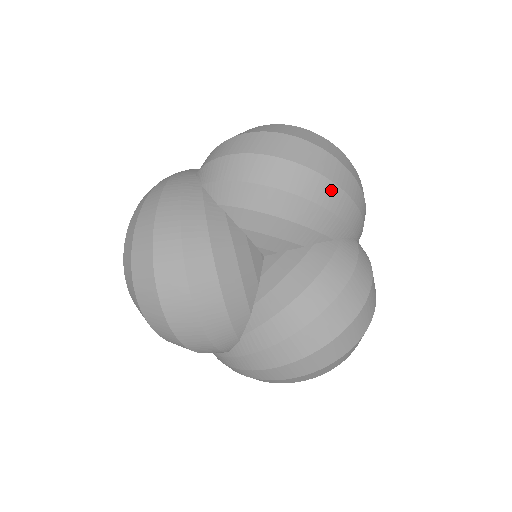
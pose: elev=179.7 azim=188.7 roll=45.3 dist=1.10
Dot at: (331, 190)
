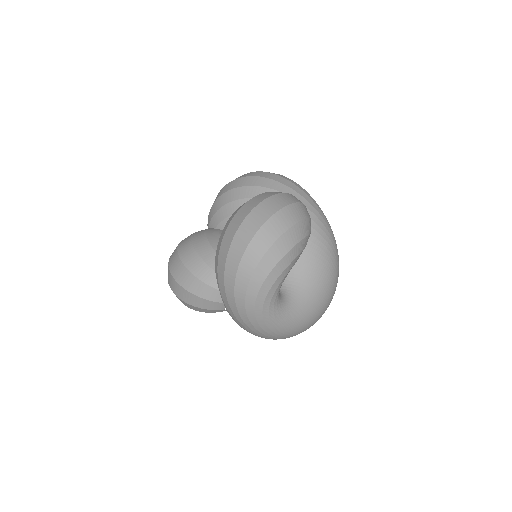
Dot at: (246, 179)
